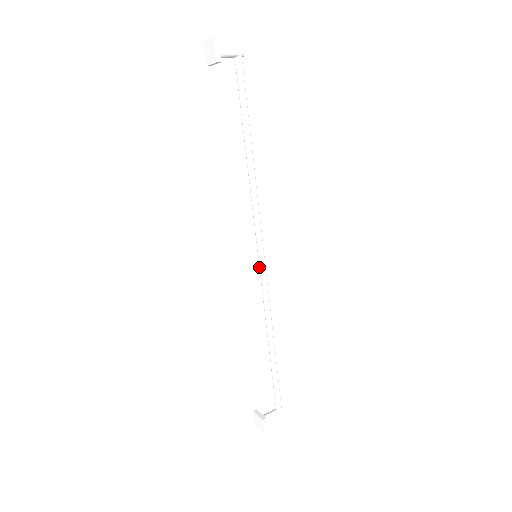
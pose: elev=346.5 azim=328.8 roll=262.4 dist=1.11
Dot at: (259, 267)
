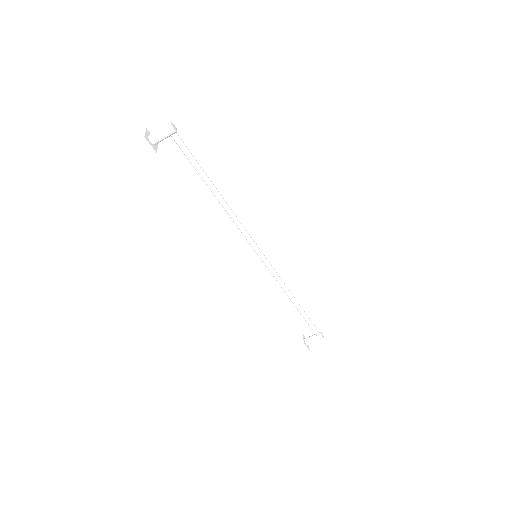
Dot at: (262, 261)
